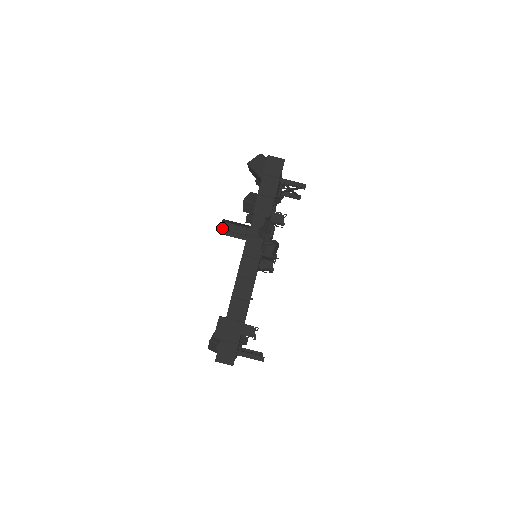
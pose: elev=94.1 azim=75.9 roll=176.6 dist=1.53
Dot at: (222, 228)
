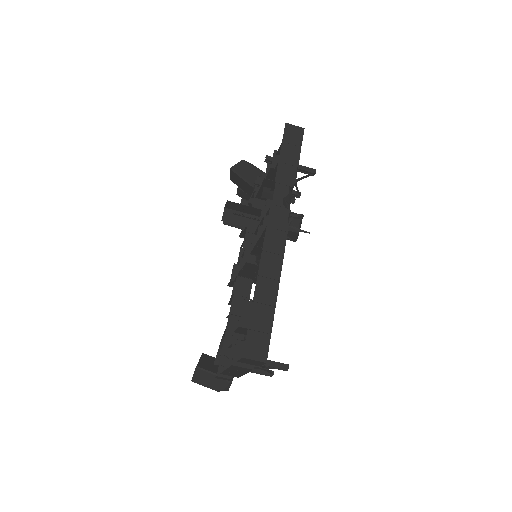
Dot at: (223, 214)
